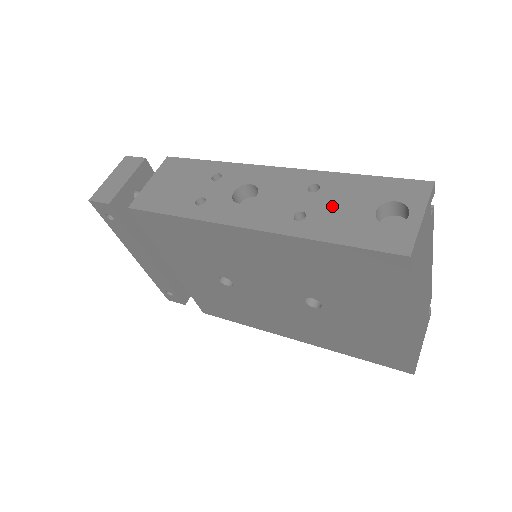
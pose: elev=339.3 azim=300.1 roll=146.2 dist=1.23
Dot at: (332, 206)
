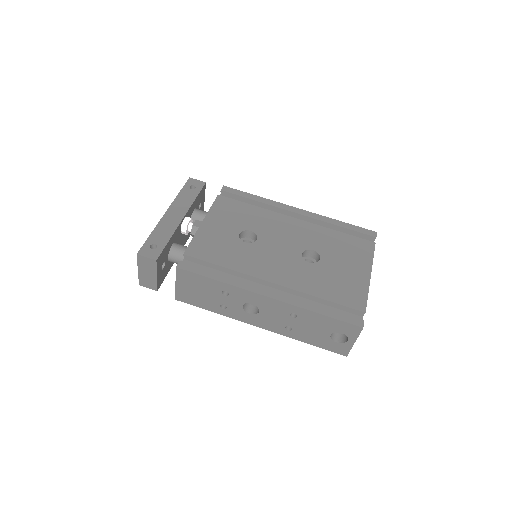
Dot at: (306, 328)
